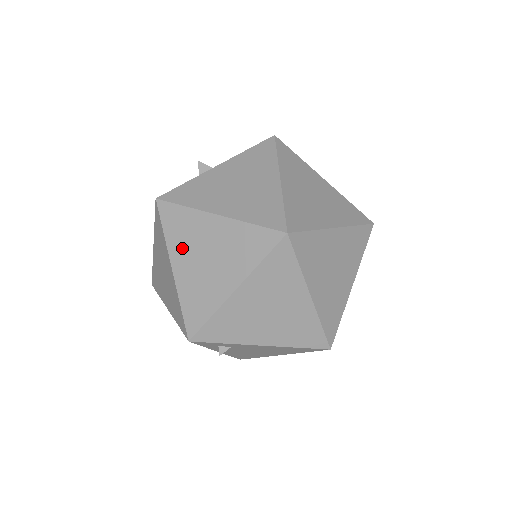
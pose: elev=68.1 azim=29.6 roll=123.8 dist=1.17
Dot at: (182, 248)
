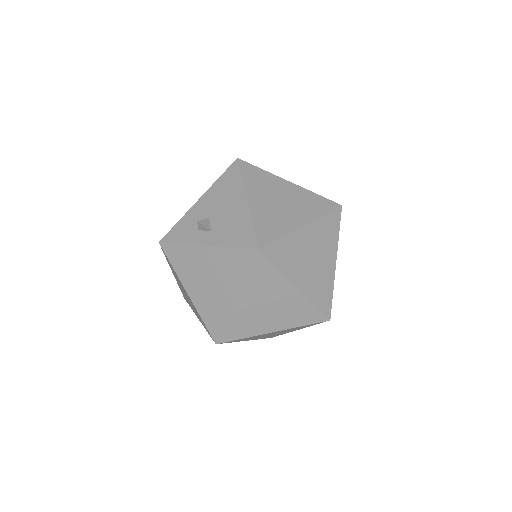
Dot at: (175, 276)
